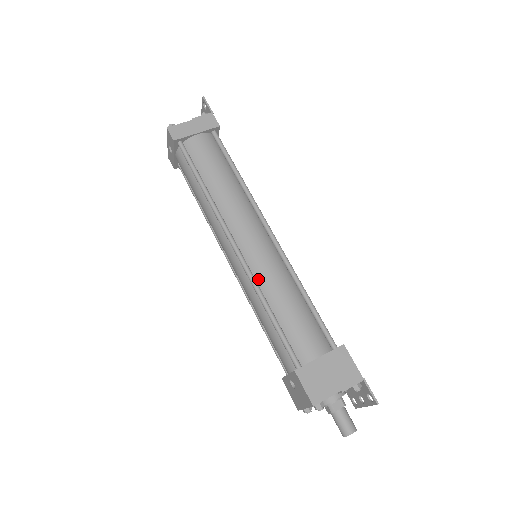
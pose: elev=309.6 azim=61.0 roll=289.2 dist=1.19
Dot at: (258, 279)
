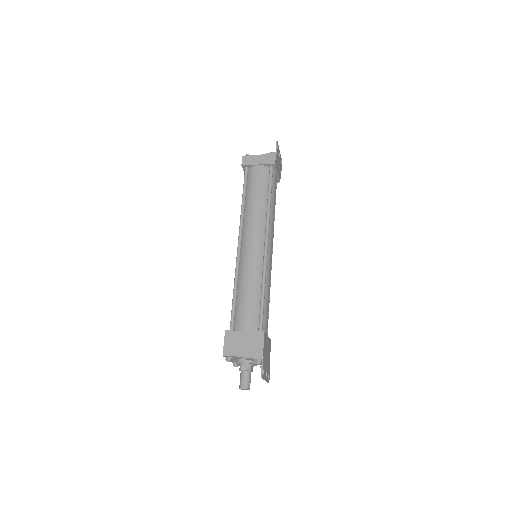
Dot at: (241, 269)
